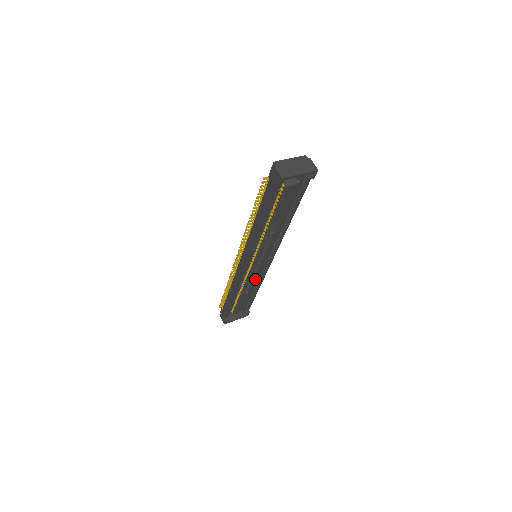
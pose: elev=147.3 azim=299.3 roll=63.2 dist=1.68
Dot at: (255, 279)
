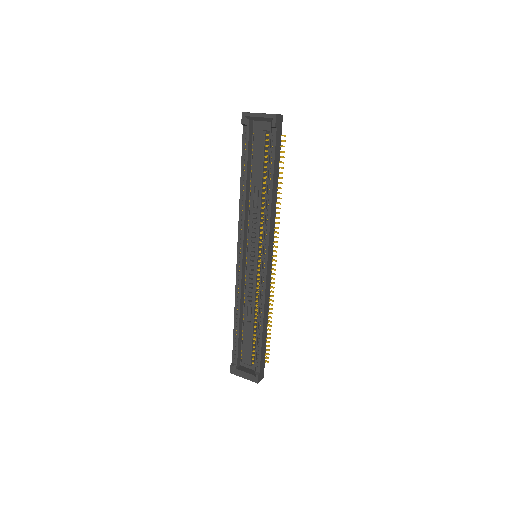
Dot at: (254, 295)
